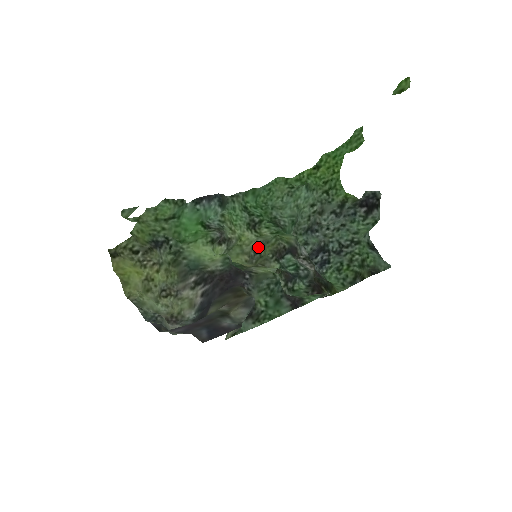
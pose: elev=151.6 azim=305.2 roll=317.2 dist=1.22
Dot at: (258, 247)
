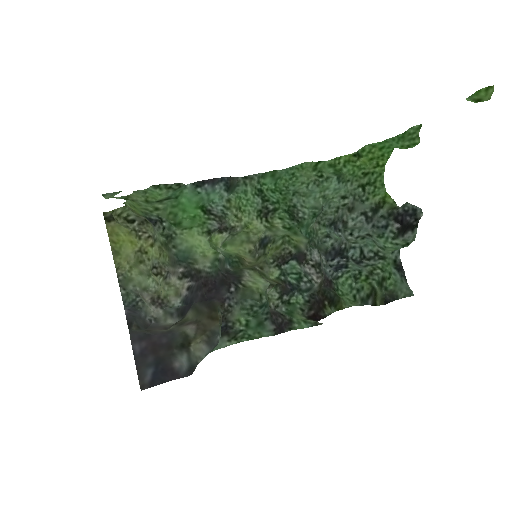
Dot at: (264, 241)
